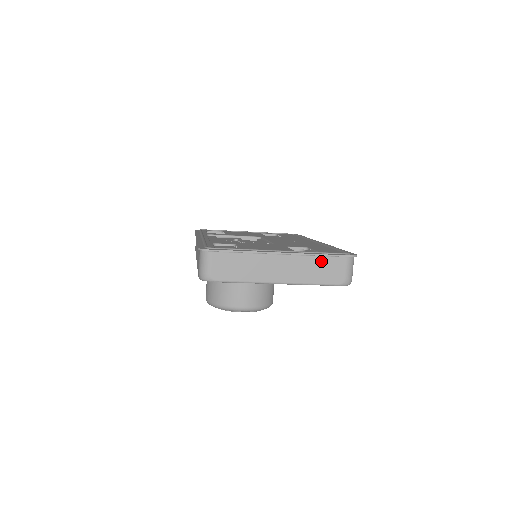
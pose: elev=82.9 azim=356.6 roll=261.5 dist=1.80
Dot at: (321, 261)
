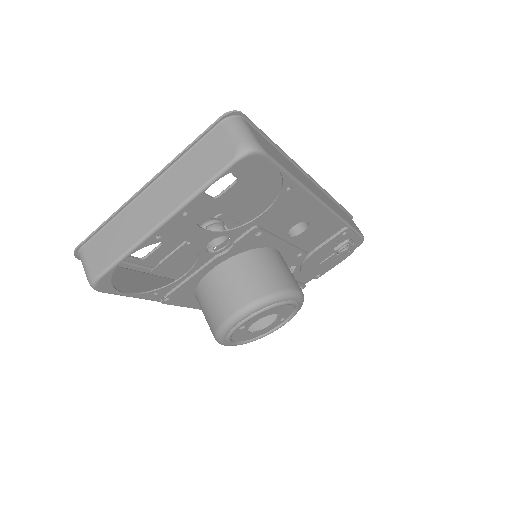
Dot at: (193, 155)
